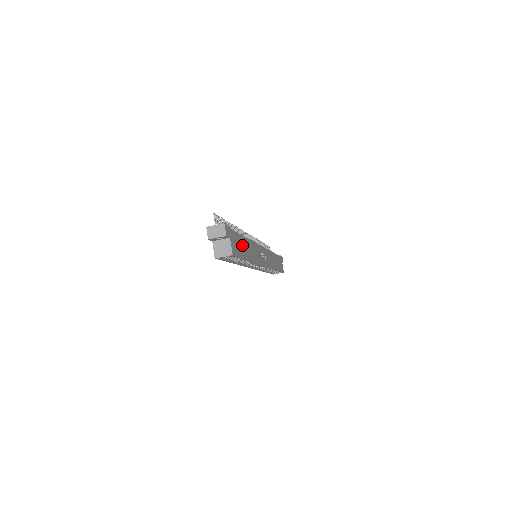
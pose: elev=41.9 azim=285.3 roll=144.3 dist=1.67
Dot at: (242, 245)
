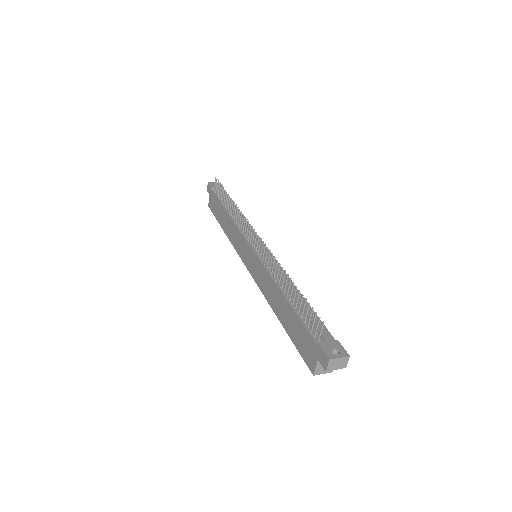
Dot at: occluded
